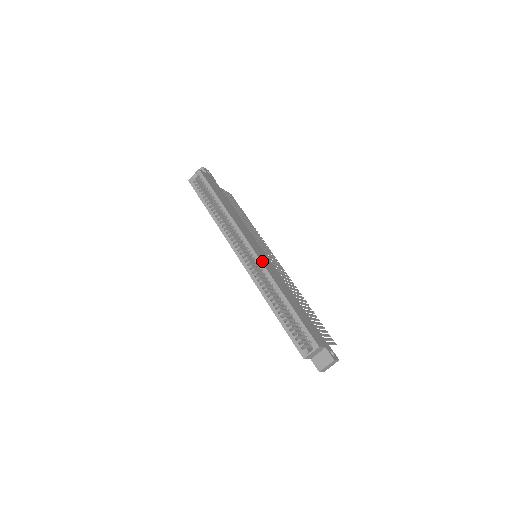
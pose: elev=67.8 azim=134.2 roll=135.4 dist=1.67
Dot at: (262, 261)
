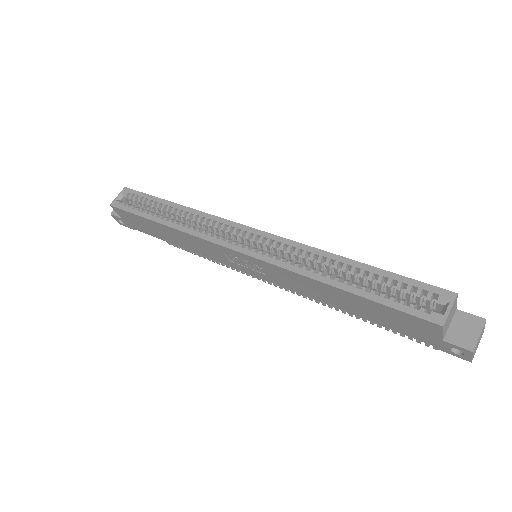
Dot at: (278, 238)
